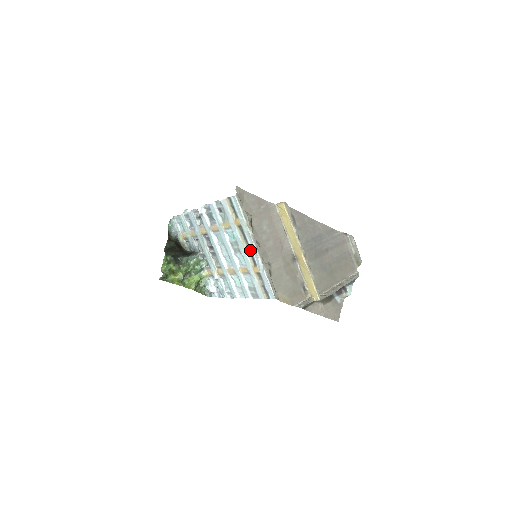
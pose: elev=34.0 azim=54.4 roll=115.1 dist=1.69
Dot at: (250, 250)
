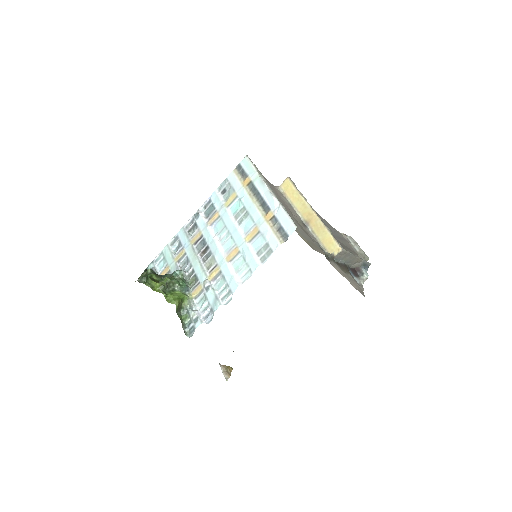
Dot at: (261, 200)
